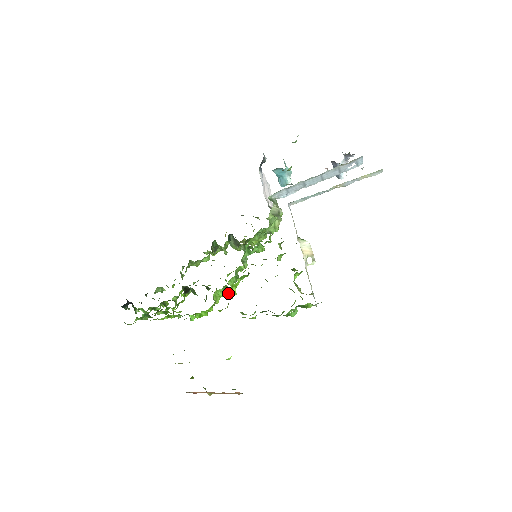
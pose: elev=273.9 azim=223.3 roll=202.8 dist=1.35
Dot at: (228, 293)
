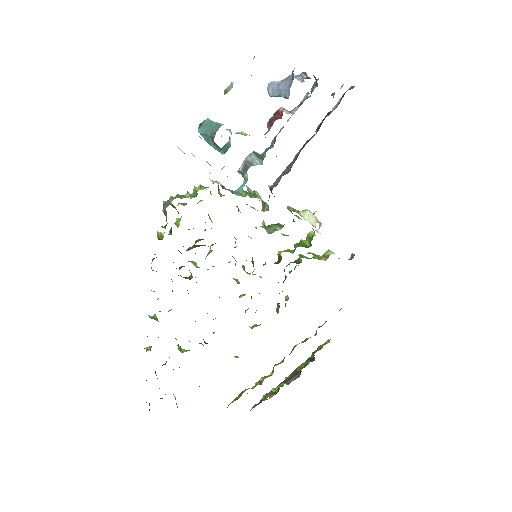
Dot at: (256, 310)
